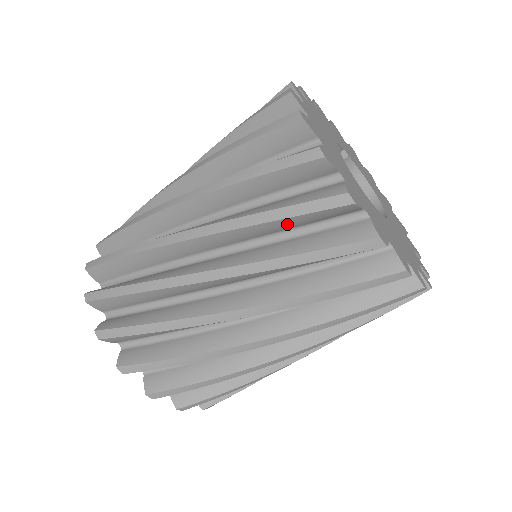
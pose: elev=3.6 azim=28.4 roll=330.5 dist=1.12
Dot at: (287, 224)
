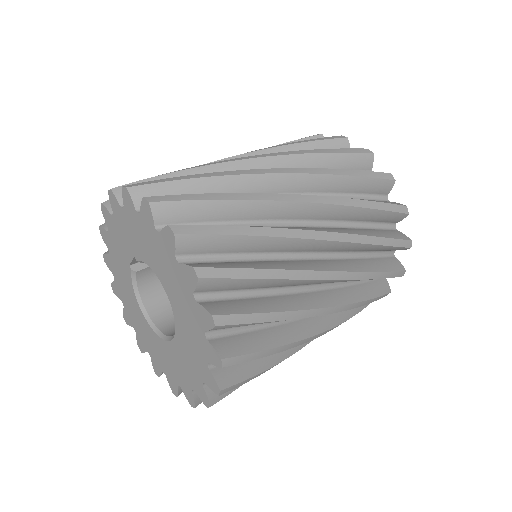
Dot at: (370, 215)
